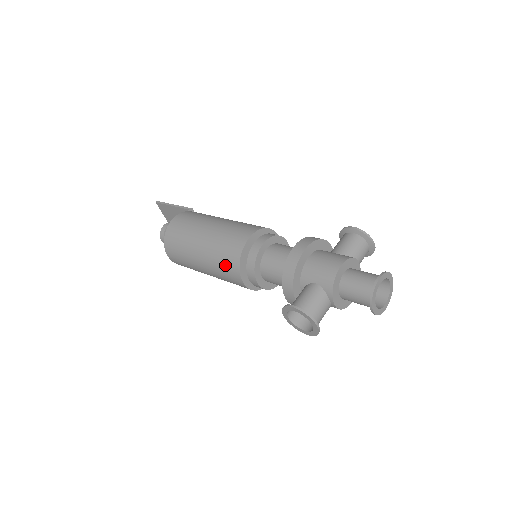
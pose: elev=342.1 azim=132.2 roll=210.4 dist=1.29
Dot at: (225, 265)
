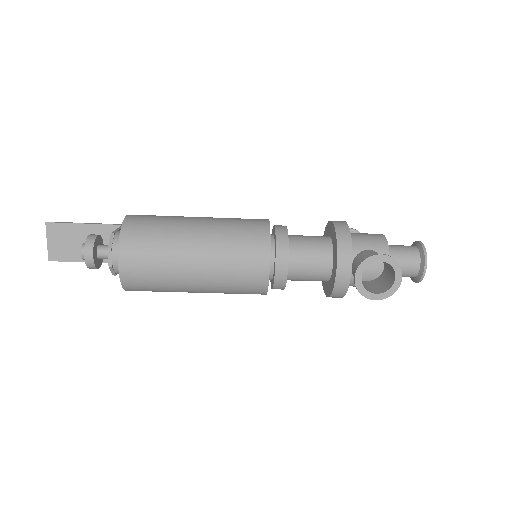
Dot at: (245, 248)
